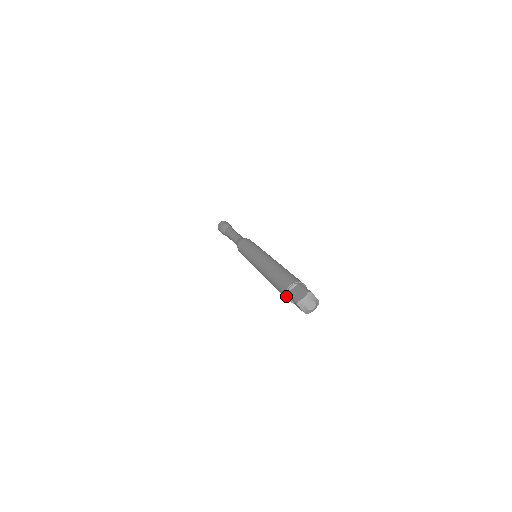
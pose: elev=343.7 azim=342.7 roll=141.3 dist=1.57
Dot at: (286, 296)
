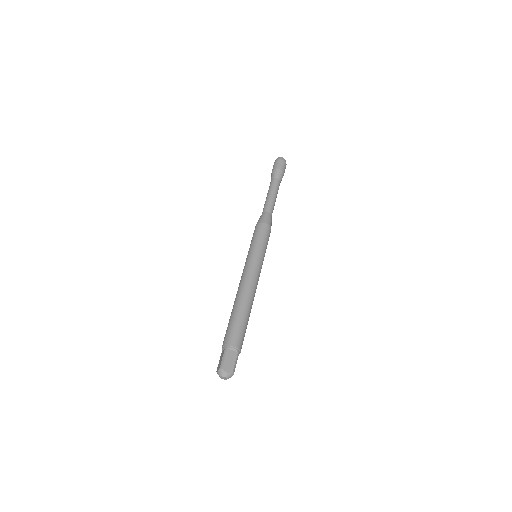
Dot at: occluded
